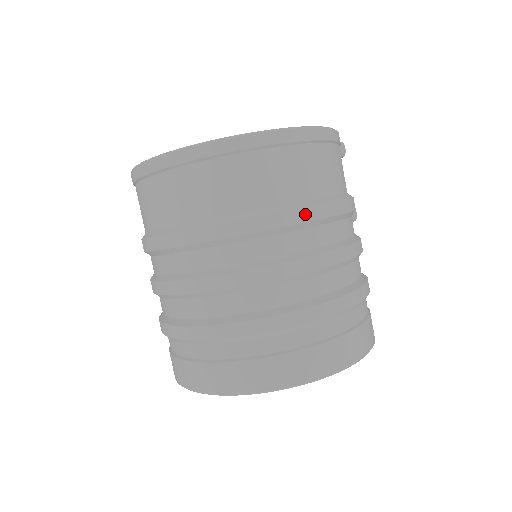
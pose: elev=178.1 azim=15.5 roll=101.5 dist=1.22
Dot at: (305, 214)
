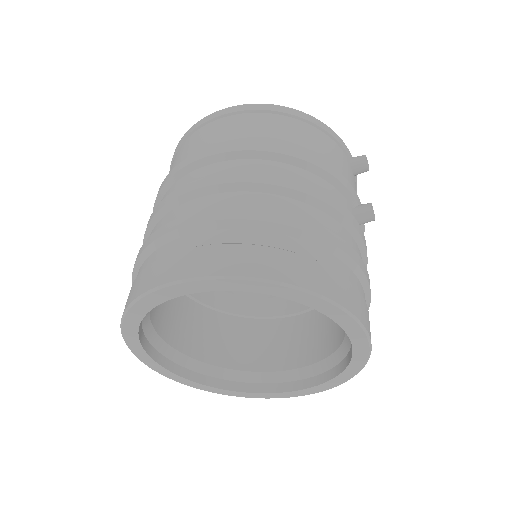
Dot at: (228, 147)
